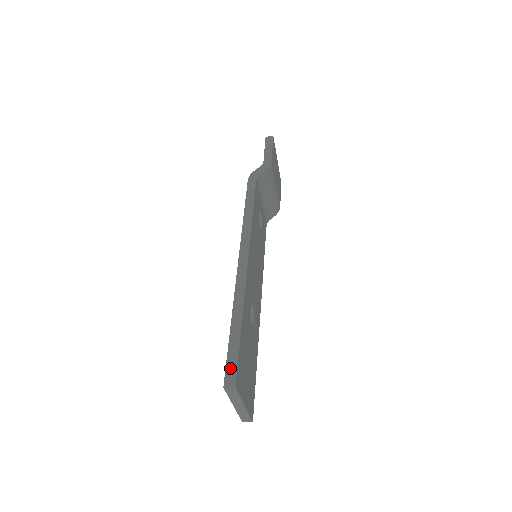
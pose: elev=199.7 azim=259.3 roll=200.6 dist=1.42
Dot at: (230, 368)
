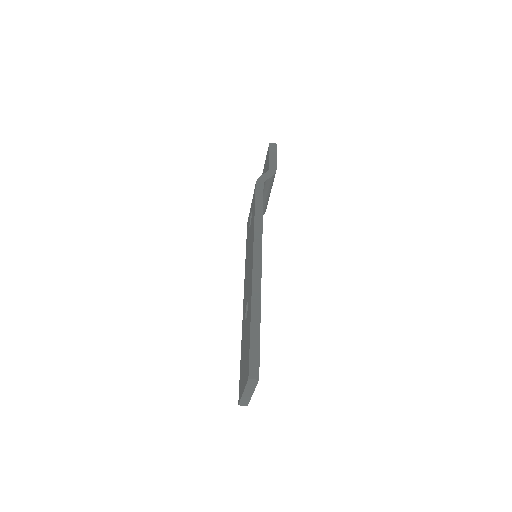
Dot at: (253, 362)
